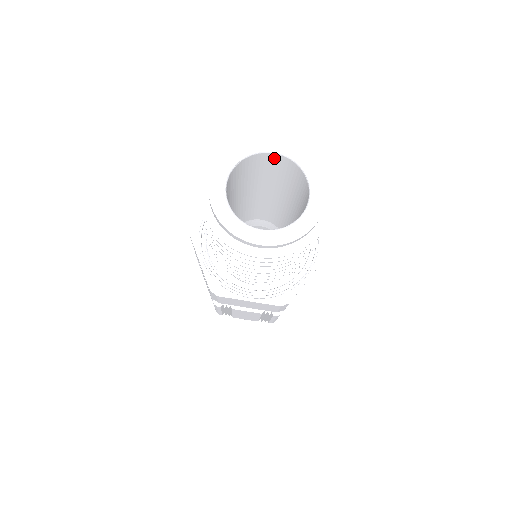
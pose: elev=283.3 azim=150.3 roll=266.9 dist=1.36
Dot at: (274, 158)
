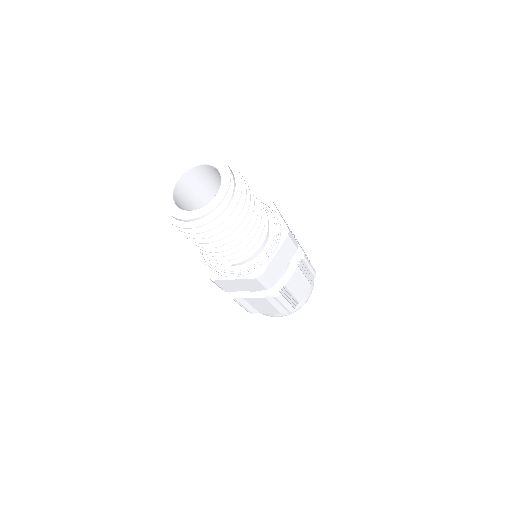
Dot at: occluded
